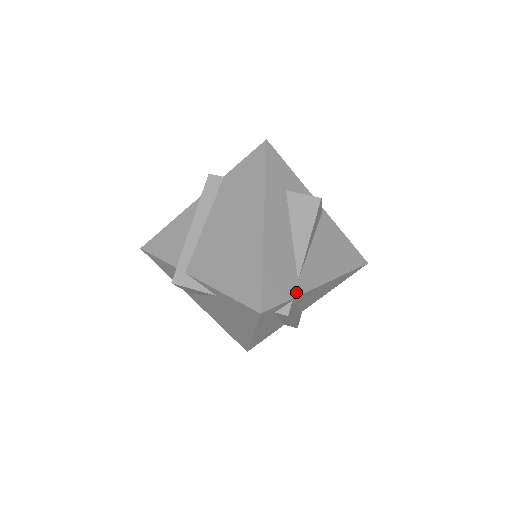
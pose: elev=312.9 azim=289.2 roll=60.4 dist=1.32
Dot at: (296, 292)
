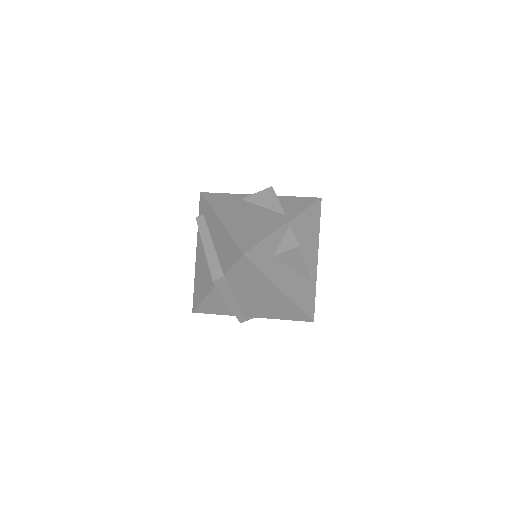
Dot at: (314, 287)
